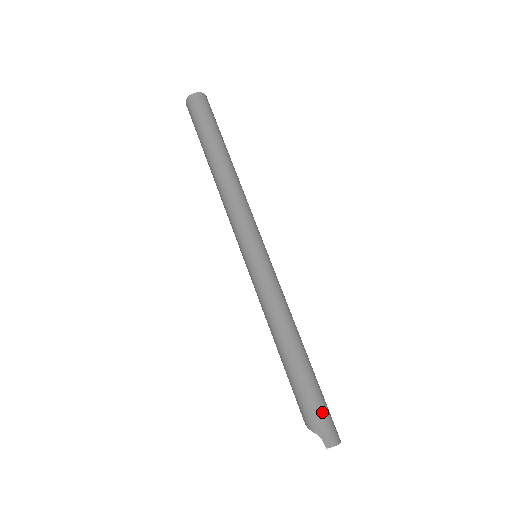
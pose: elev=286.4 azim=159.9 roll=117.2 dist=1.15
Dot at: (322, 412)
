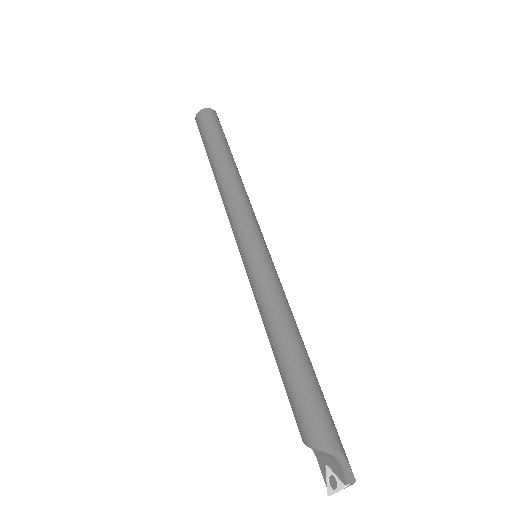
Dot at: (338, 435)
